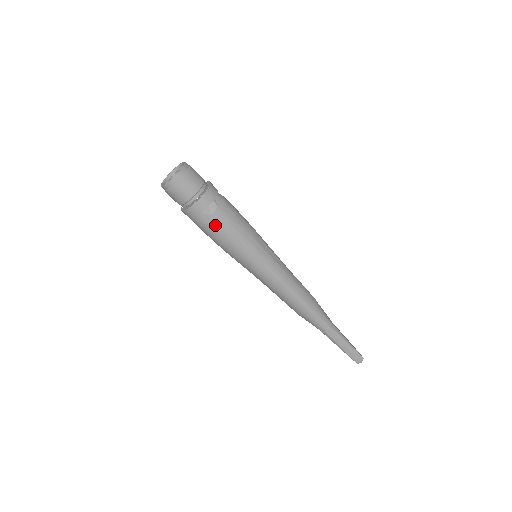
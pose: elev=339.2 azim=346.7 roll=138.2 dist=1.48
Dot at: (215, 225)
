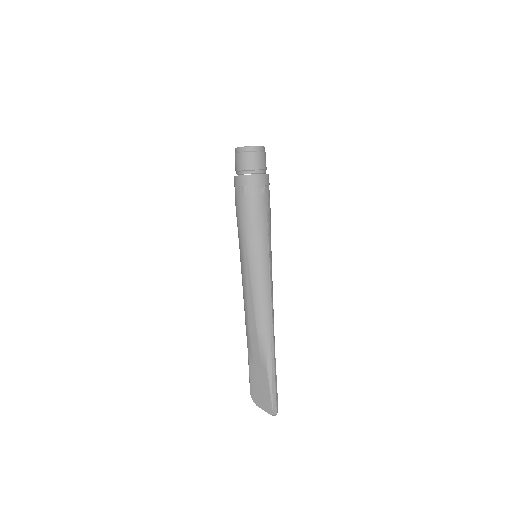
Dot at: (263, 201)
